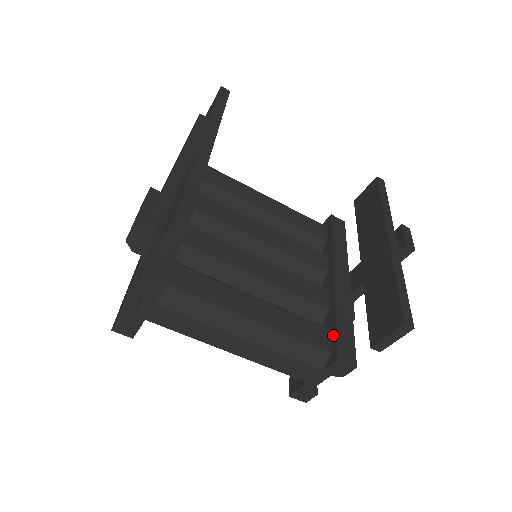
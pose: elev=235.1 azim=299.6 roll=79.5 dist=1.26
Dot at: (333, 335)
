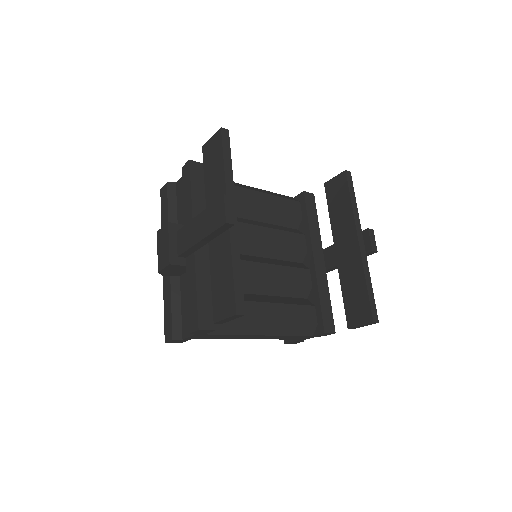
Dot at: (318, 311)
